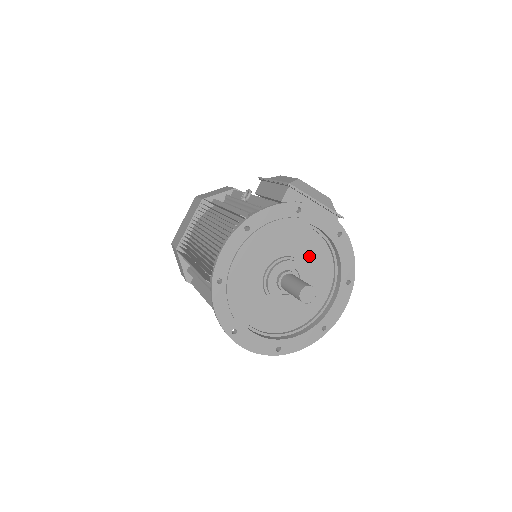
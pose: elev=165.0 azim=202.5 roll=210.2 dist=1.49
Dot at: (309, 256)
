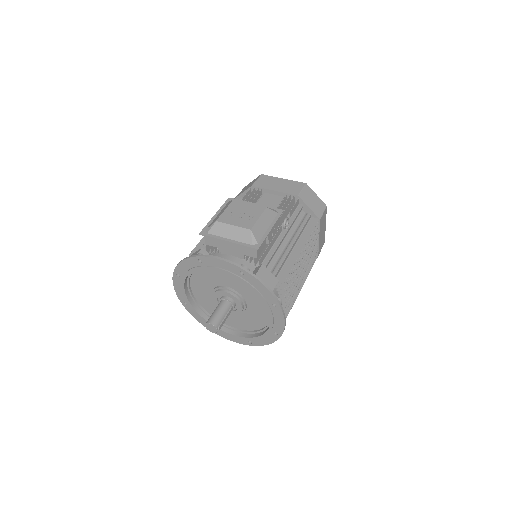
Dot at: (236, 285)
